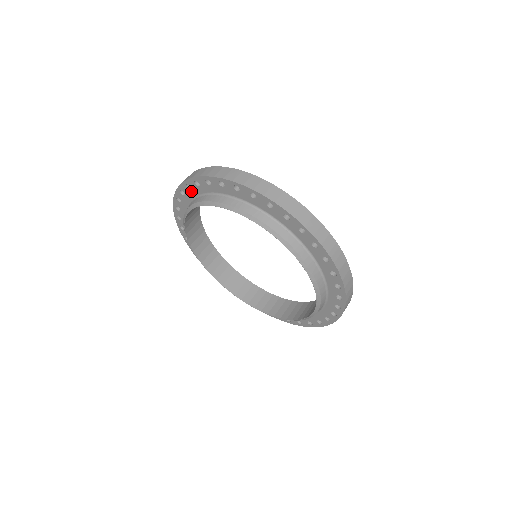
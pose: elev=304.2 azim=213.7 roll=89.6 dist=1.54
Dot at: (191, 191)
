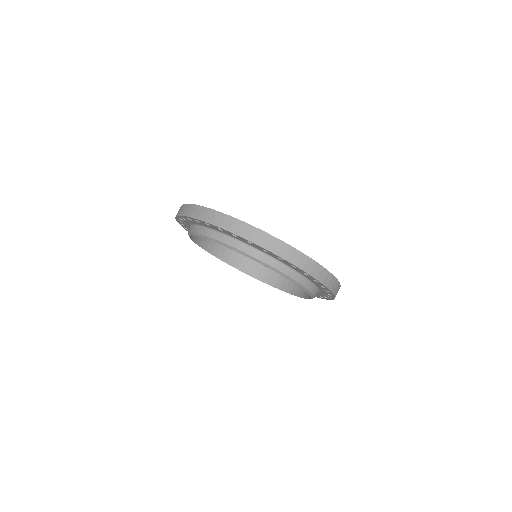
Dot at: (184, 224)
